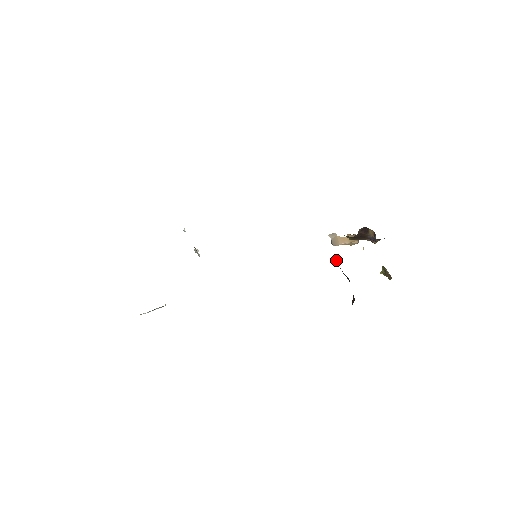
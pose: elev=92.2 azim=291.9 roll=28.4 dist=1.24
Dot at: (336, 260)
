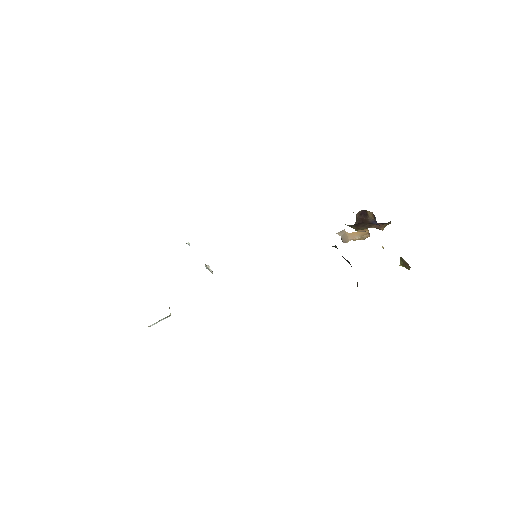
Dot at: (335, 247)
